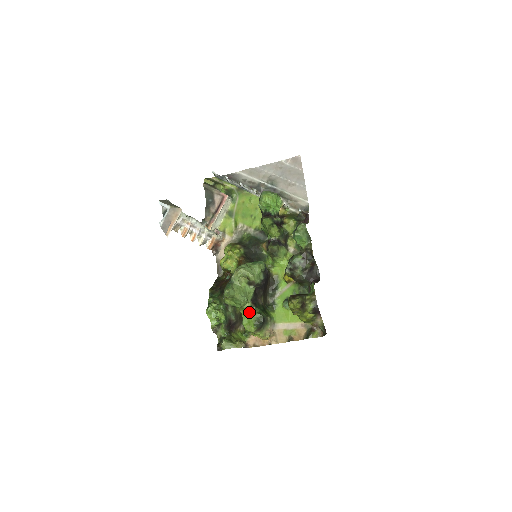
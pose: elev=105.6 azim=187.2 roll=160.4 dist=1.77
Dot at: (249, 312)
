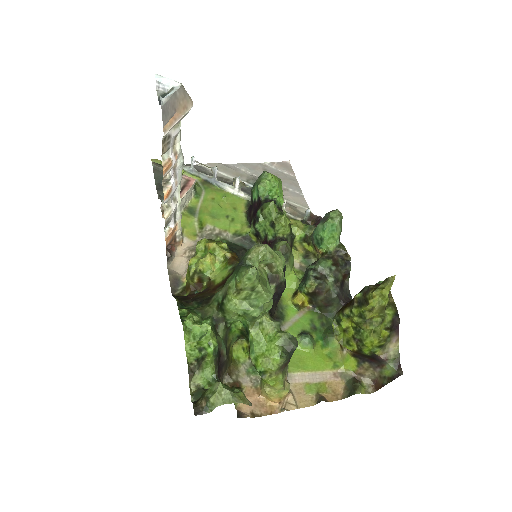
Dot at: (267, 331)
